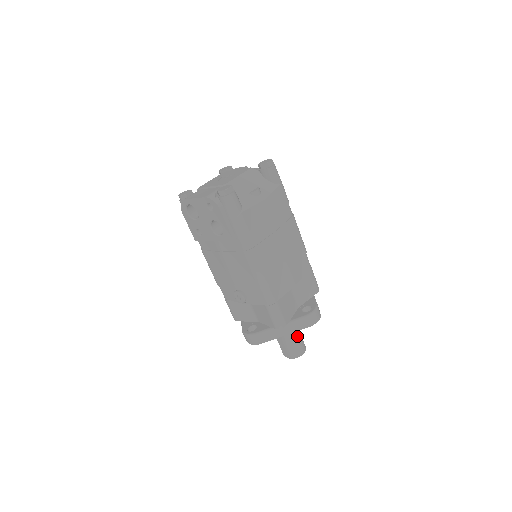
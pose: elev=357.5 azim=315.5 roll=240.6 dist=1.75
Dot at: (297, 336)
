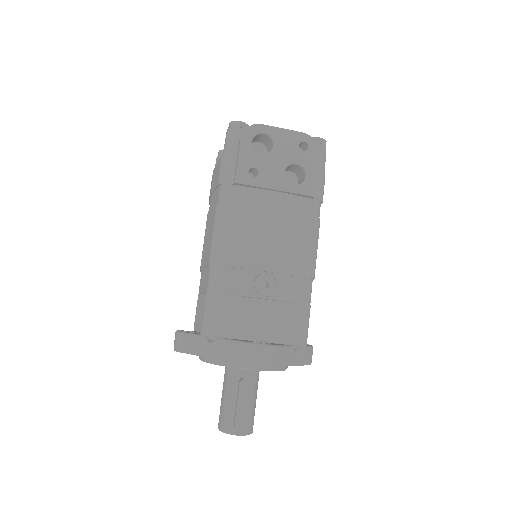
Dot at: (256, 396)
